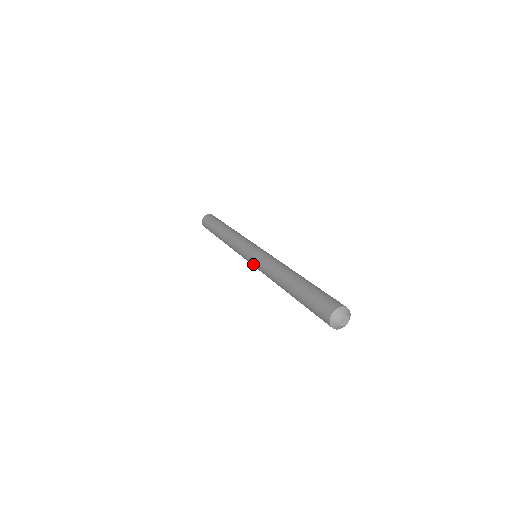
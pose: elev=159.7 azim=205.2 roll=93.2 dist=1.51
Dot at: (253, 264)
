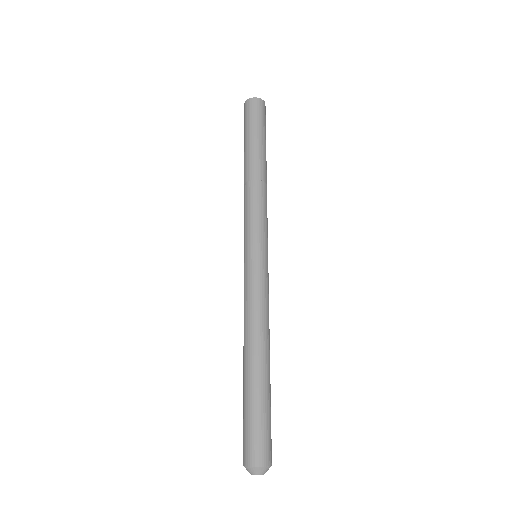
Dot at: occluded
